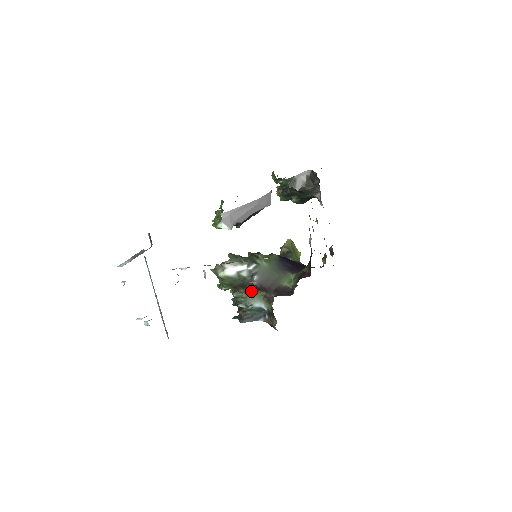
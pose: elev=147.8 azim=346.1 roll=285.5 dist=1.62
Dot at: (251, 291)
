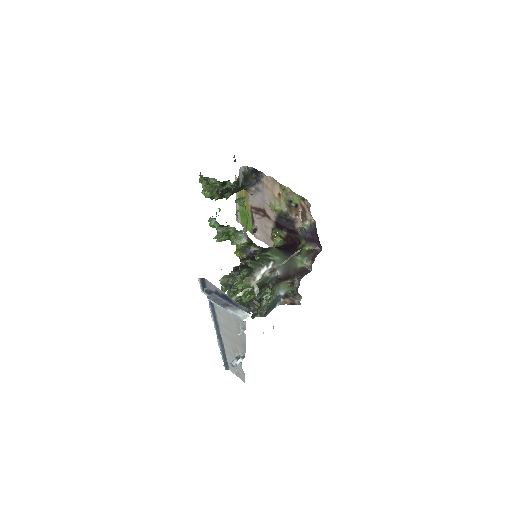
Dot at: (276, 285)
